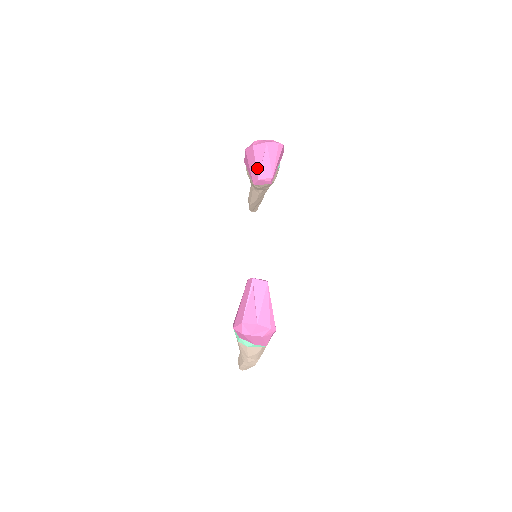
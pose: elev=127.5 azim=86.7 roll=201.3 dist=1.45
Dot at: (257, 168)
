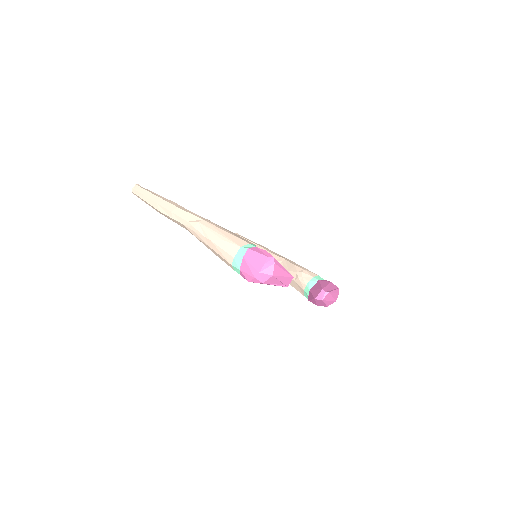
Dot at: occluded
